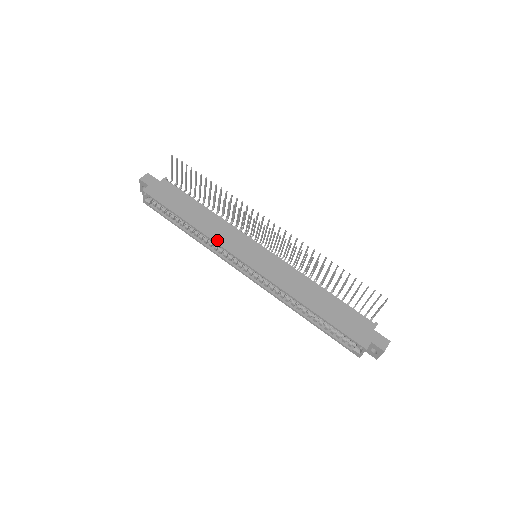
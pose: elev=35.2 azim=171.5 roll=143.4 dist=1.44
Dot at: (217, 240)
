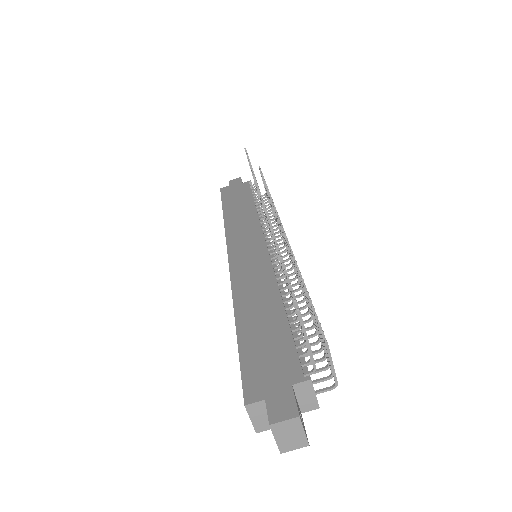
Dot at: (229, 231)
